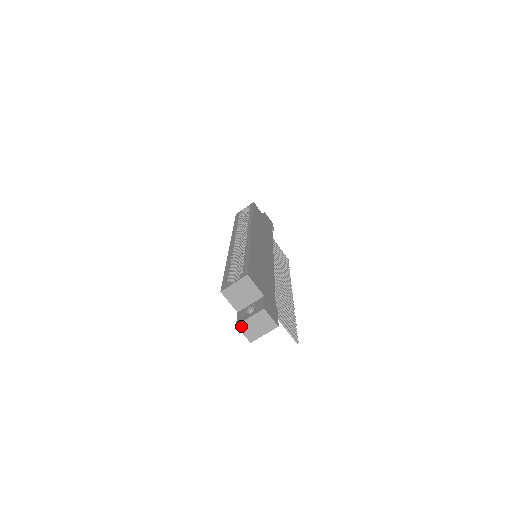
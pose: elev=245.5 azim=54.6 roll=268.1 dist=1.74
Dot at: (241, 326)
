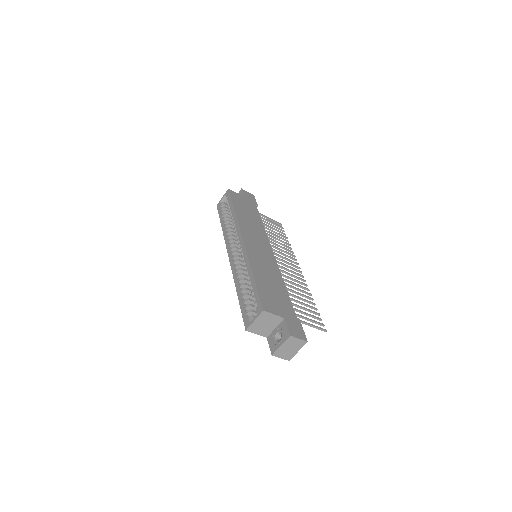
Dot at: (276, 354)
